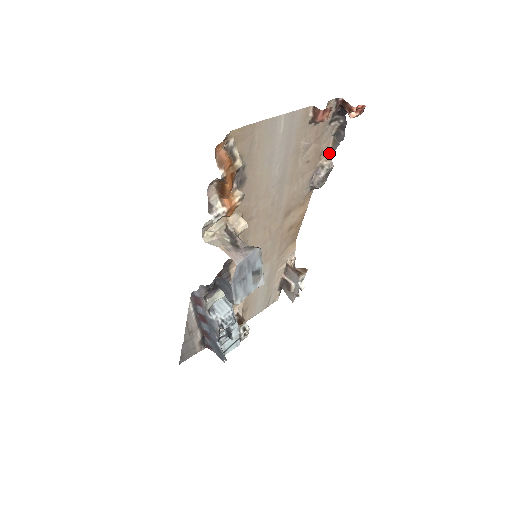
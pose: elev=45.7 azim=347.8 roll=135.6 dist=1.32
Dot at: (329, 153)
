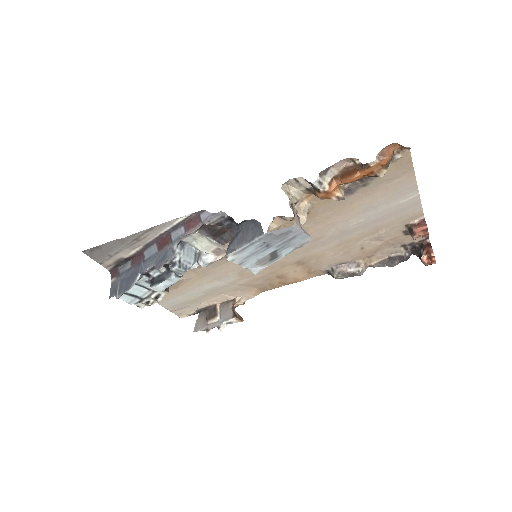
Dot at: (370, 264)
